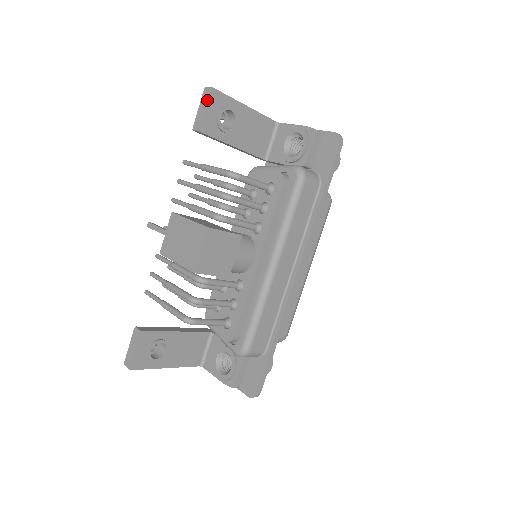
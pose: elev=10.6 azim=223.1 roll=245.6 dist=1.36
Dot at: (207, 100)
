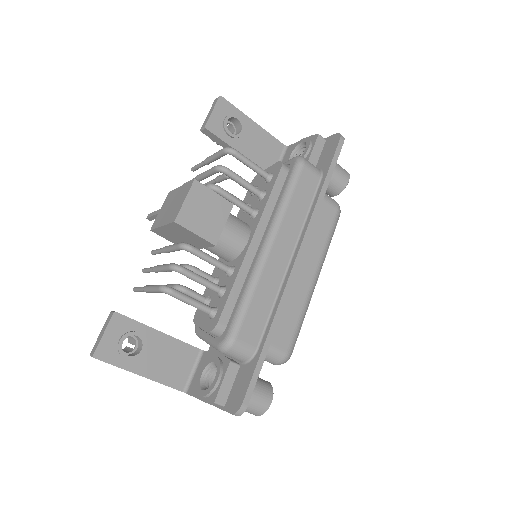
Dot at: (215, 104)
